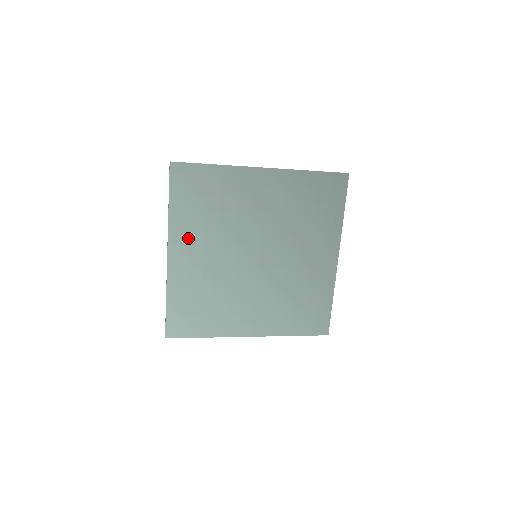
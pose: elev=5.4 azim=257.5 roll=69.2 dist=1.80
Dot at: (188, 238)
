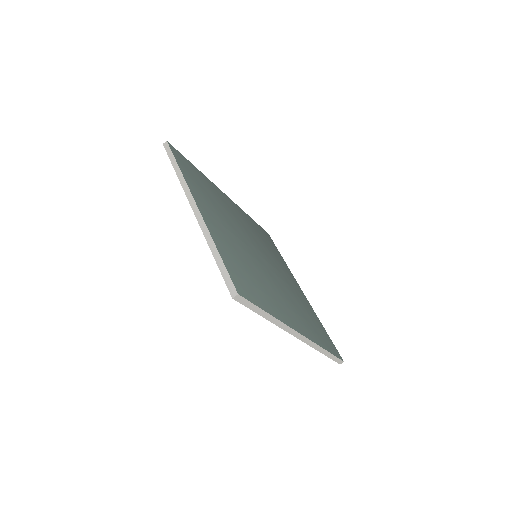
Dot at: (205, 203)
